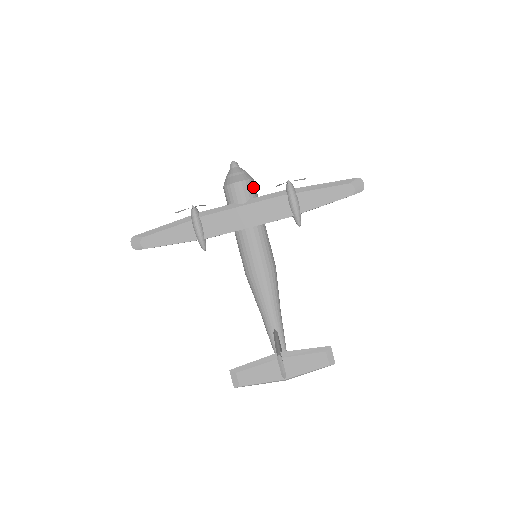
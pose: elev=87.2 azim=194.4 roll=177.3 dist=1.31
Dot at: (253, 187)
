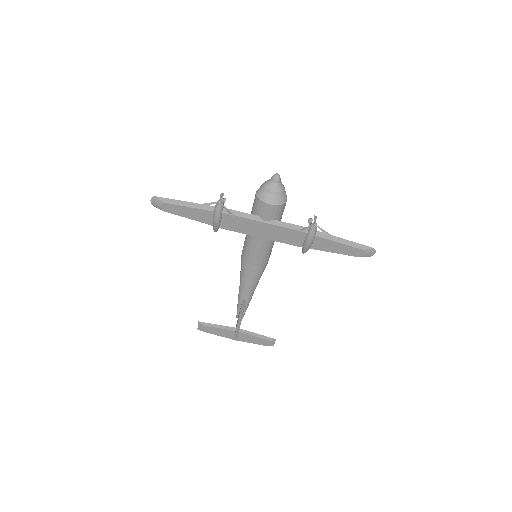
Dot at: (282, 209)
